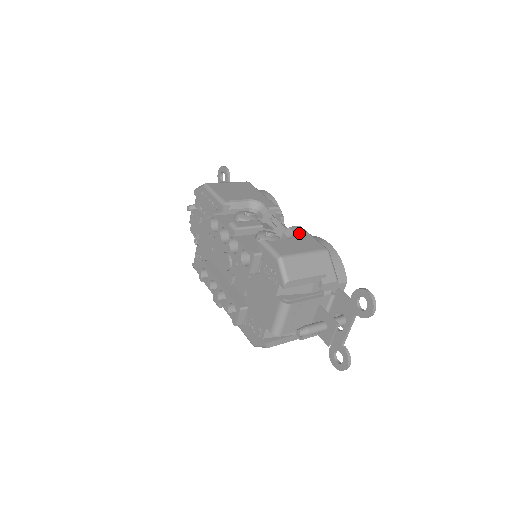
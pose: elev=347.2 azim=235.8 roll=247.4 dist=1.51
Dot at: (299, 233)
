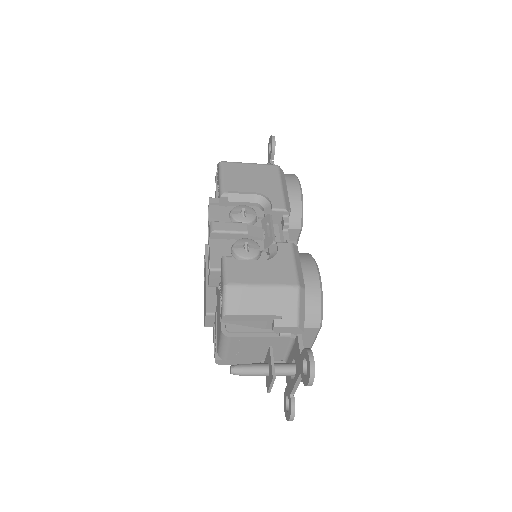
Dot at: (280, 254)
